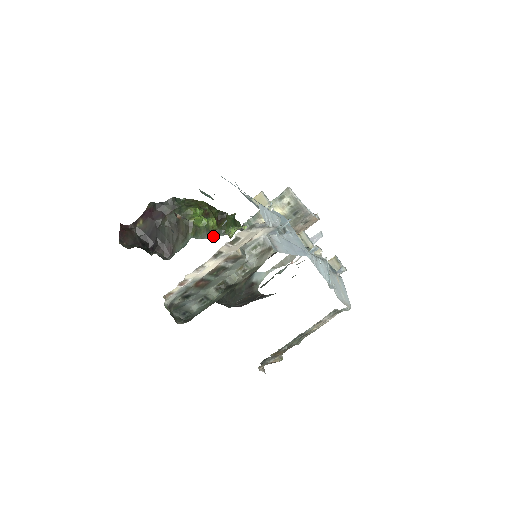
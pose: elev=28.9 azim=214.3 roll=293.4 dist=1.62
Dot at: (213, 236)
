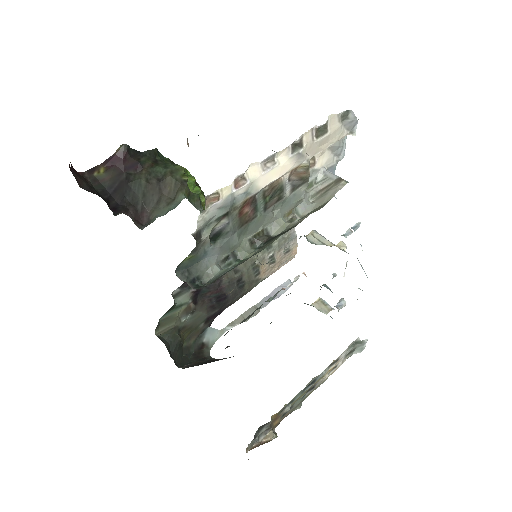
Dot at: occluded
